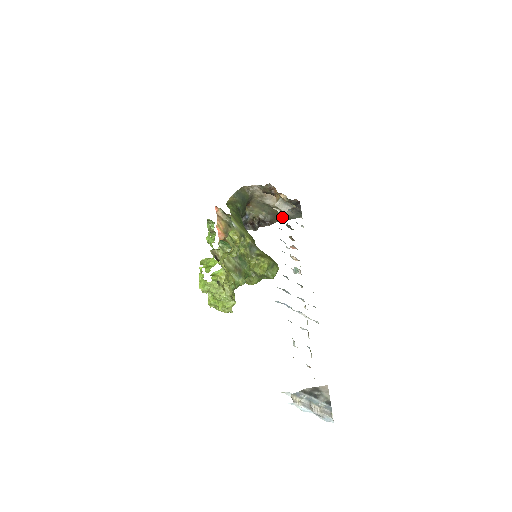
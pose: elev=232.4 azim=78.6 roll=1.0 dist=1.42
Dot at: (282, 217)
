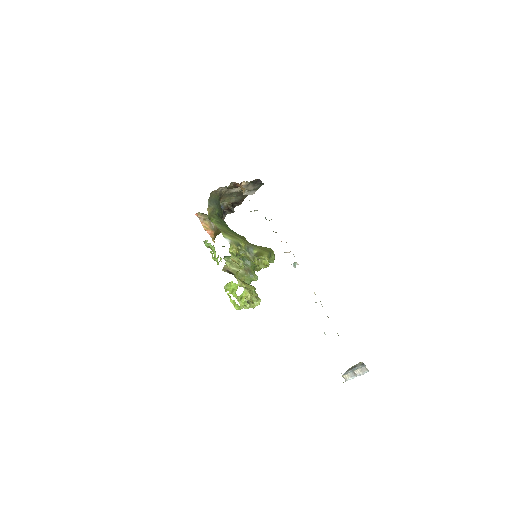
Dot at: occluded
